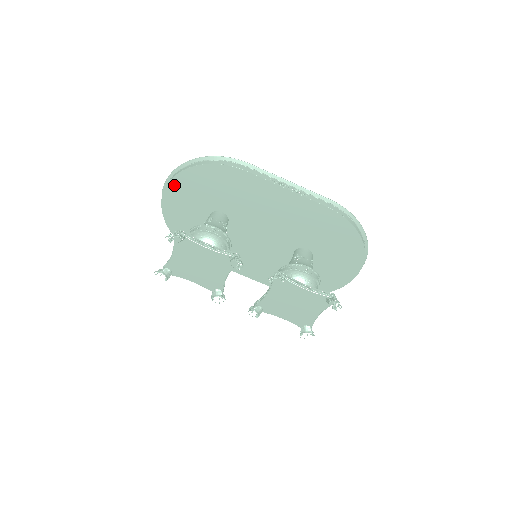
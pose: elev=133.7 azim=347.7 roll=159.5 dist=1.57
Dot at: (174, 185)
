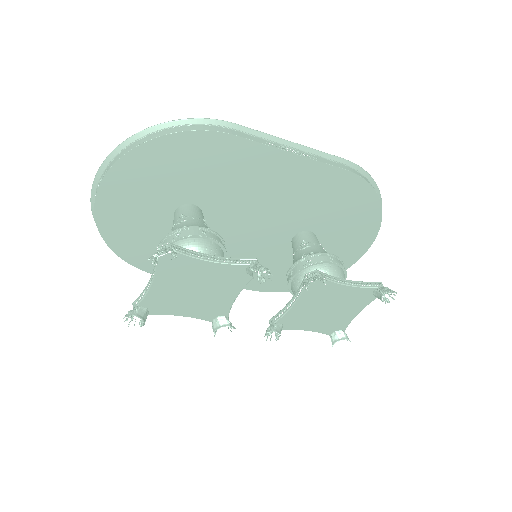
Dot at: (116, 176)
